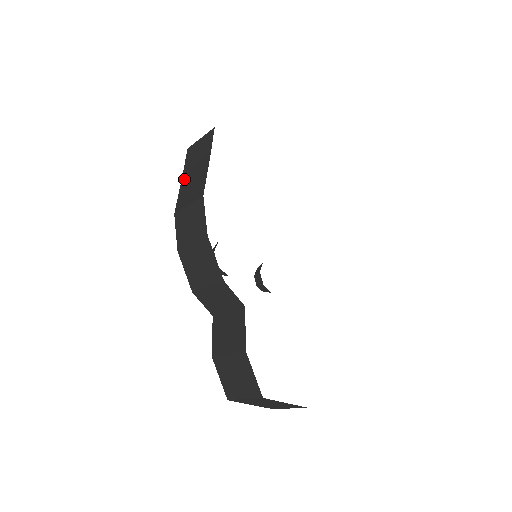
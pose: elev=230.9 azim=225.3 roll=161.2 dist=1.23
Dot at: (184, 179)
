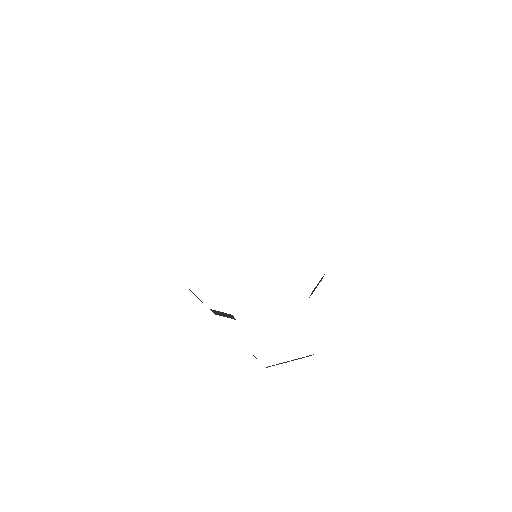
Dot at: occluded
